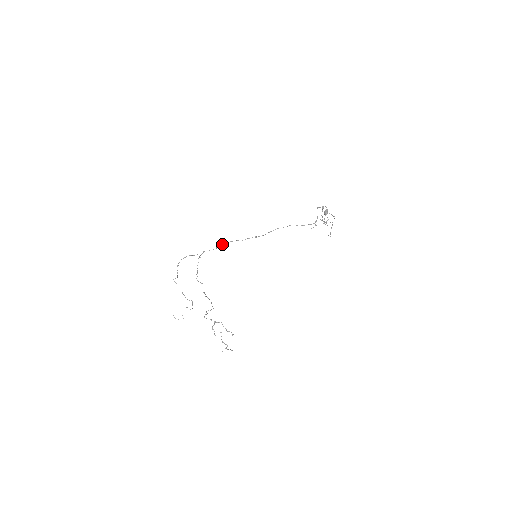
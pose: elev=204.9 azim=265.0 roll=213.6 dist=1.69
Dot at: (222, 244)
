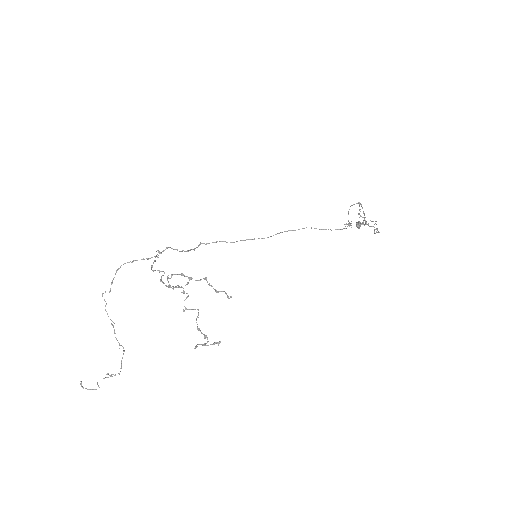
Dot at: (199, 244)
